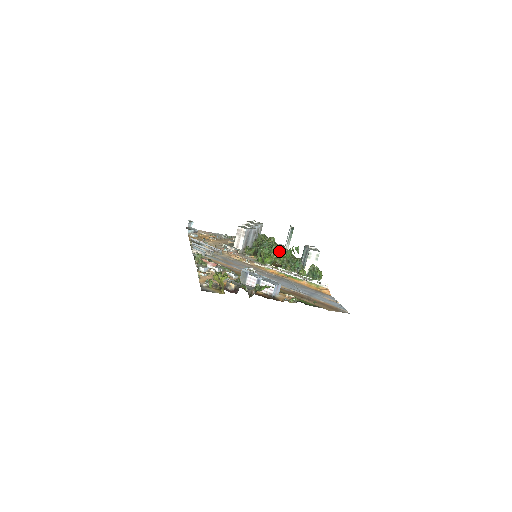
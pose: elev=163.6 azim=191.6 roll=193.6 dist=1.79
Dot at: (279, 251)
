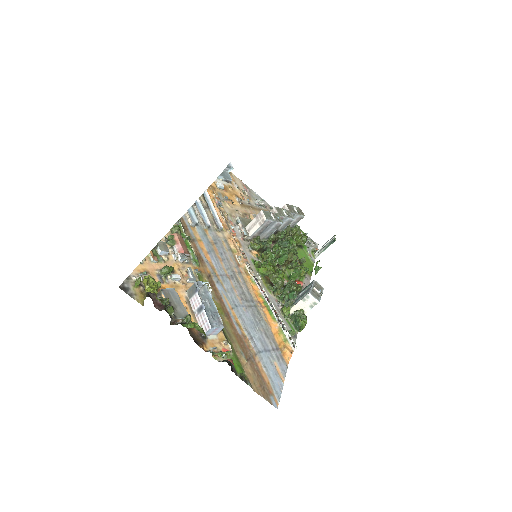
Dot at: (294, 261)
